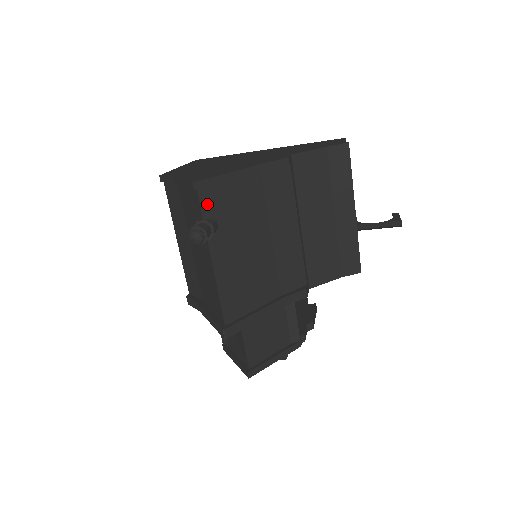
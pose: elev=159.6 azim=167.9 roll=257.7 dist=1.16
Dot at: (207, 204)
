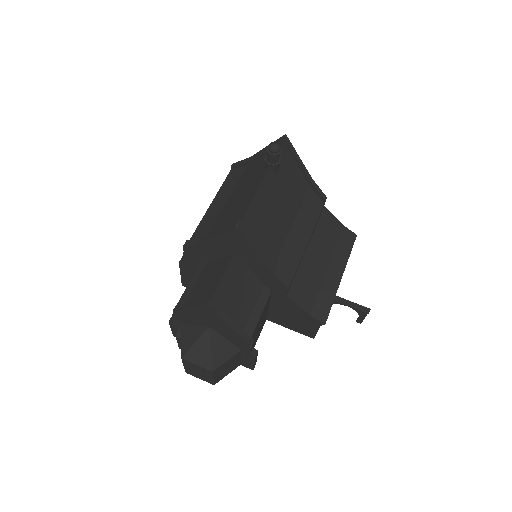
Dot at: (281, 155)
